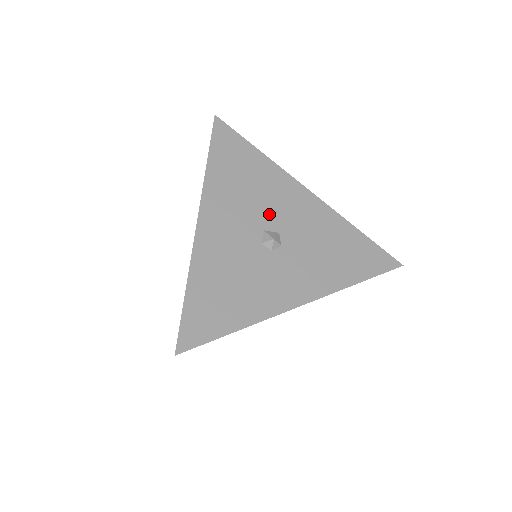
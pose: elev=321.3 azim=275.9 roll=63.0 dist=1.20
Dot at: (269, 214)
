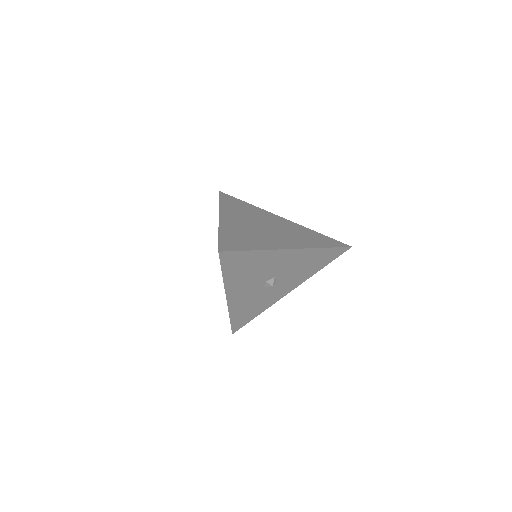
Dot at: (268, 274)
